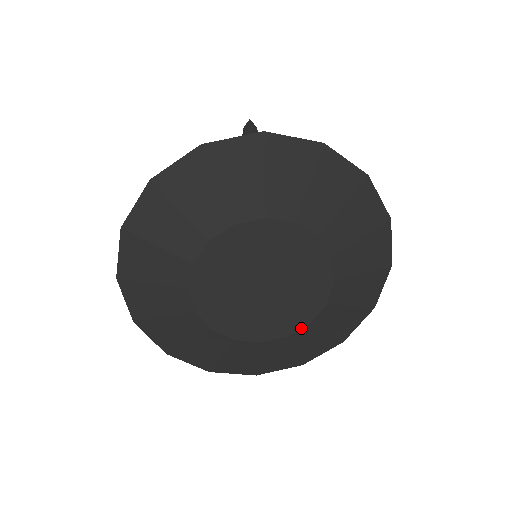
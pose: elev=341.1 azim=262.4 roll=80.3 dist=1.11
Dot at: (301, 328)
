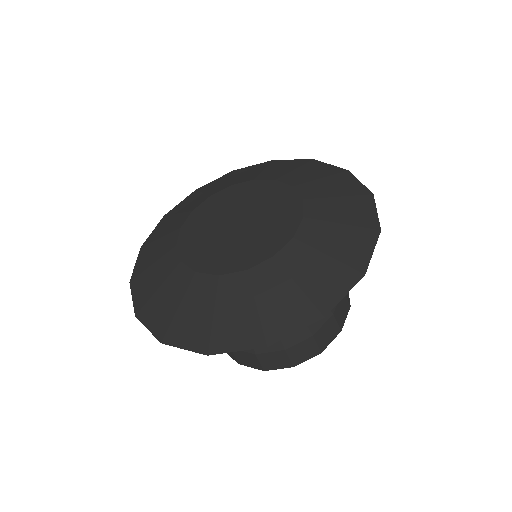
Dot at: (263, 262)
